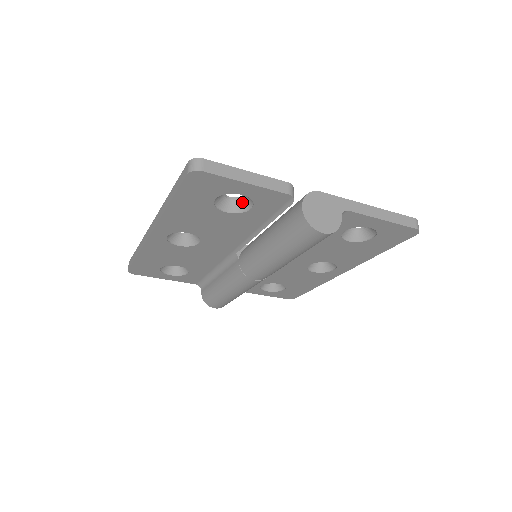
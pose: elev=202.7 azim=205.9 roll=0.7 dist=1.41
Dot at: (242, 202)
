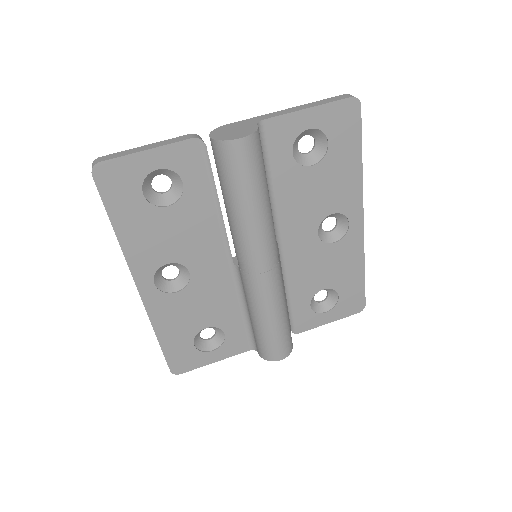
Dot at: (175, 187)
